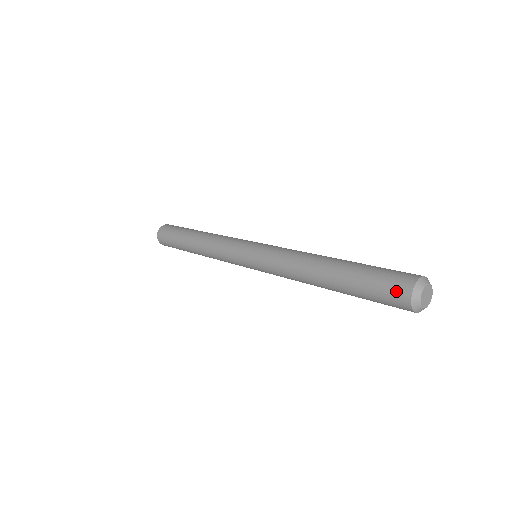
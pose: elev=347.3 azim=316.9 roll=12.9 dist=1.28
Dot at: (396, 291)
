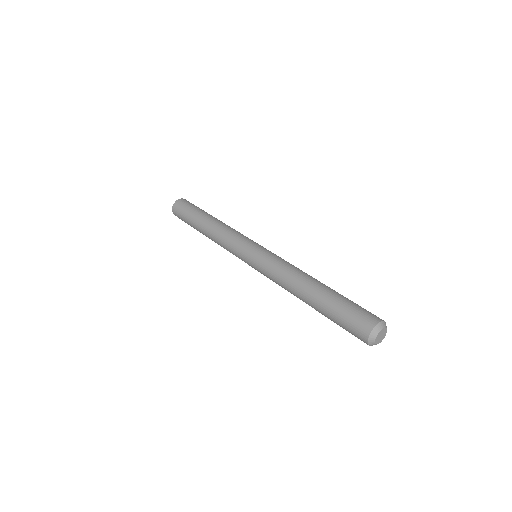
Dot at: (364, 319)
